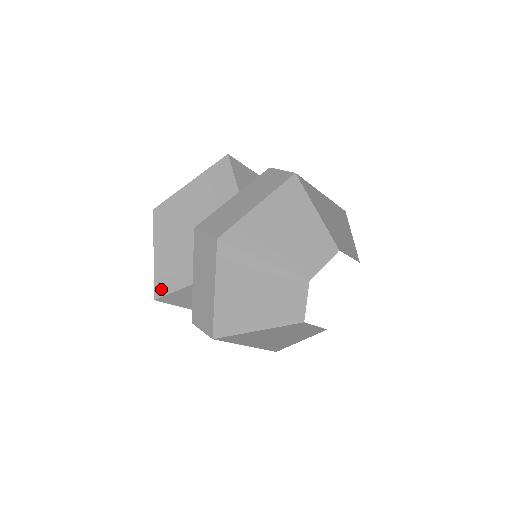
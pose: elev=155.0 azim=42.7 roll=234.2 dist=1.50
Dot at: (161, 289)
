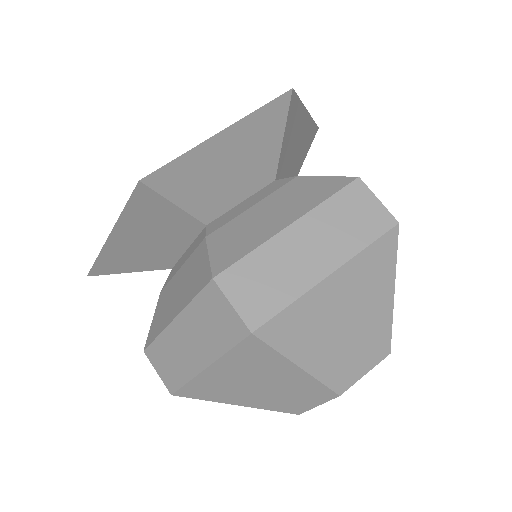
Dot at: occluded
